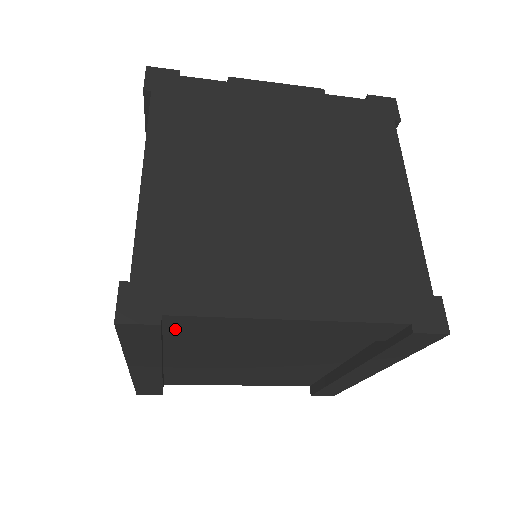
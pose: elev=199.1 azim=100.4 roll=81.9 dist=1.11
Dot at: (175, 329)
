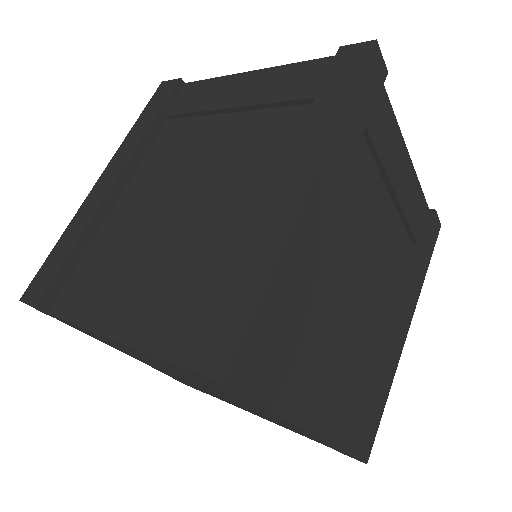
Dot at: occluded
